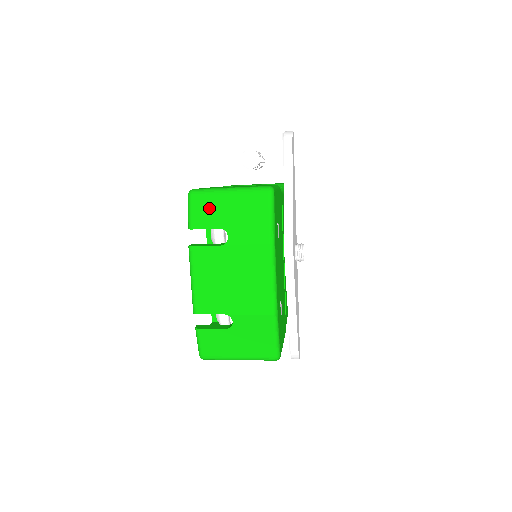
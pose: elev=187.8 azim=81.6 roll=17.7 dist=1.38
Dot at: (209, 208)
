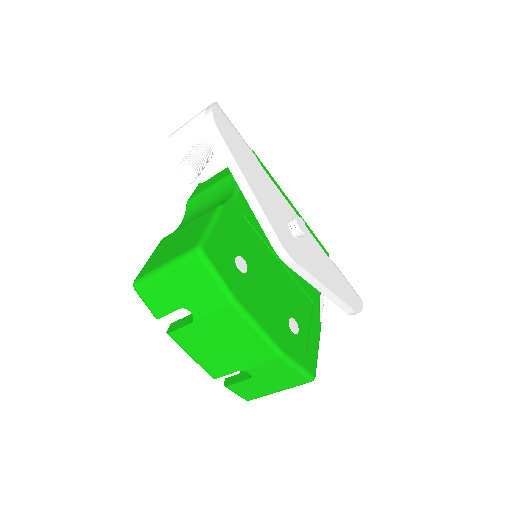
Dot at: (158, 294)
